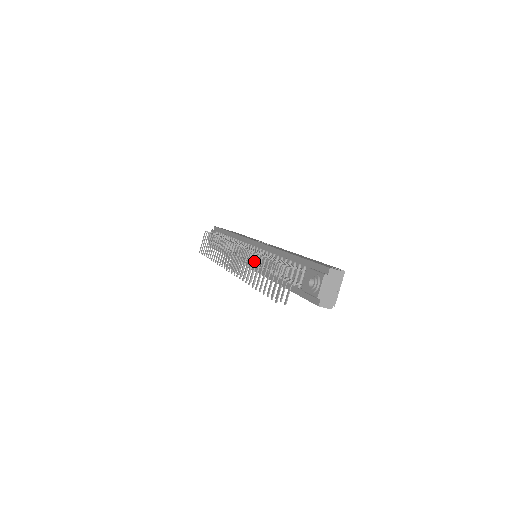
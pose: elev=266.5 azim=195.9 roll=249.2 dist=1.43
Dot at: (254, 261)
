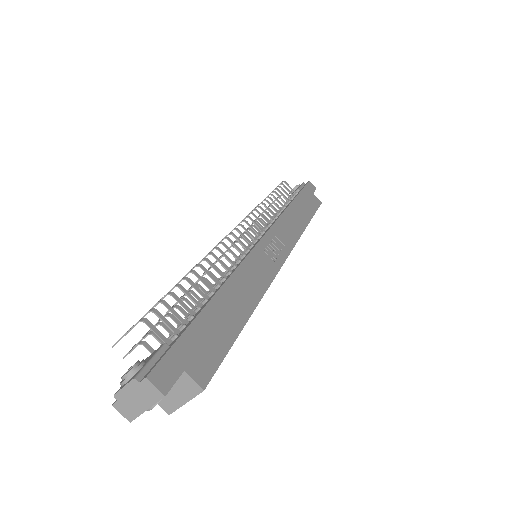
Dot at: occluded
